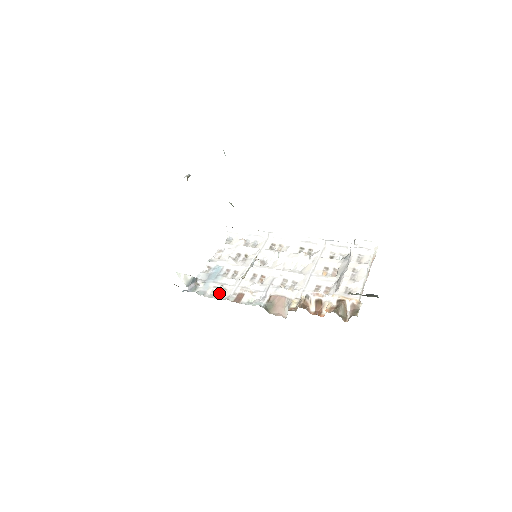
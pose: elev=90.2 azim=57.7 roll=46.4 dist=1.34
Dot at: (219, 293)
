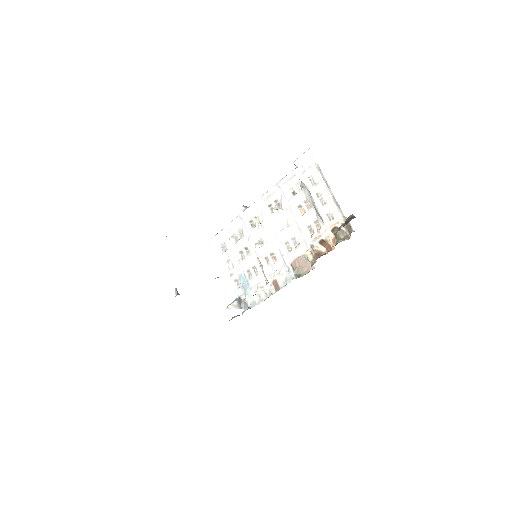
Dot at: (262, 294)
